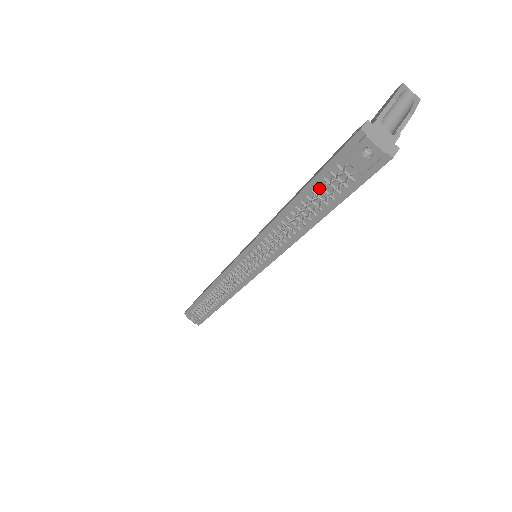
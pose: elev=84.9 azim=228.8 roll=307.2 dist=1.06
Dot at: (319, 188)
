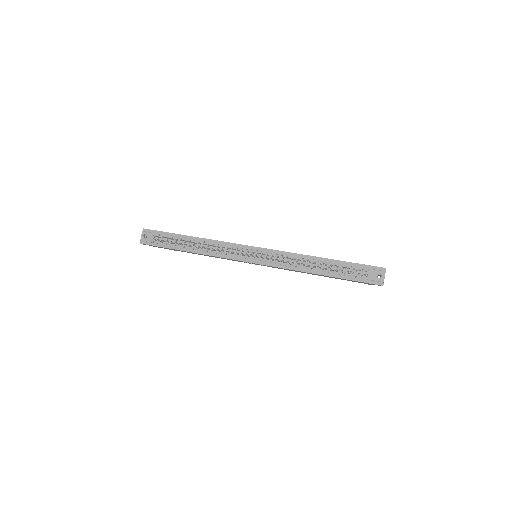
Dot at: (344, 266)
